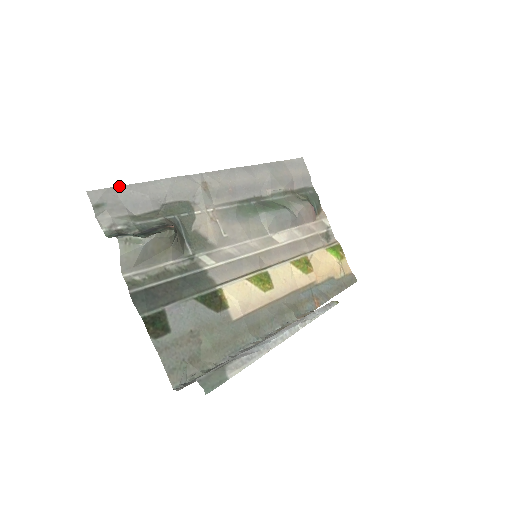
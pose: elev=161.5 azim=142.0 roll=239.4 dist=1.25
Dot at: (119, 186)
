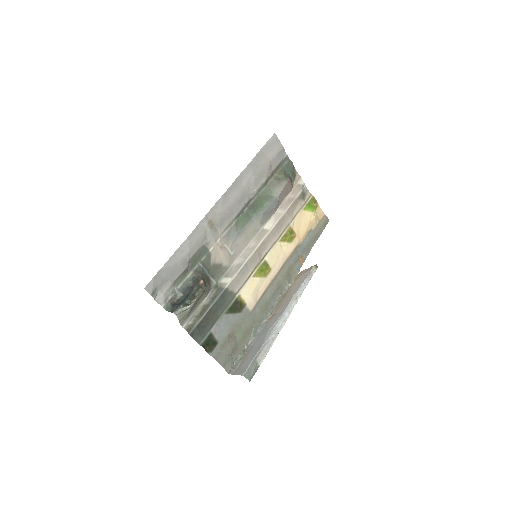
Dot at: (160, 269)
